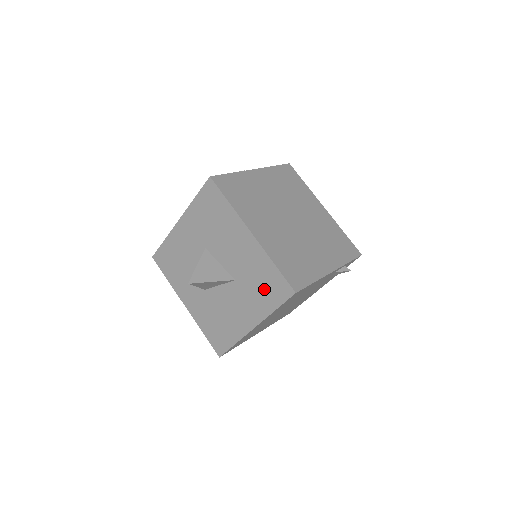
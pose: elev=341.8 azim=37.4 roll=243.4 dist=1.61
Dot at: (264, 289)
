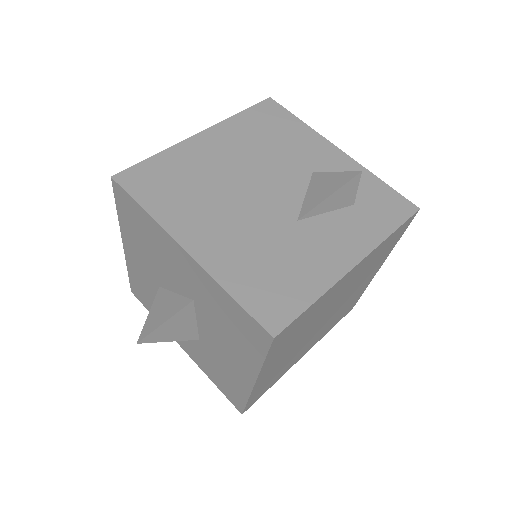
Dot at: (219, 378)
